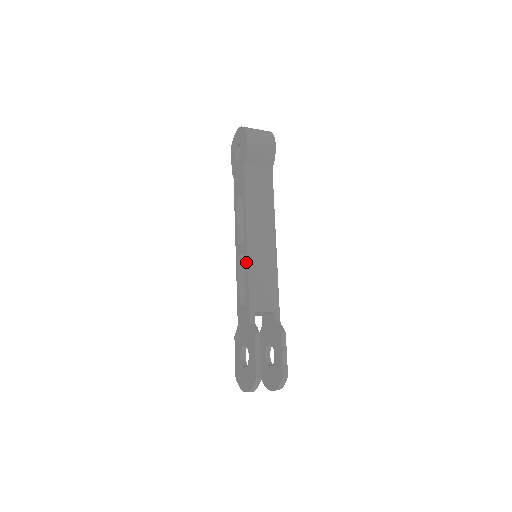
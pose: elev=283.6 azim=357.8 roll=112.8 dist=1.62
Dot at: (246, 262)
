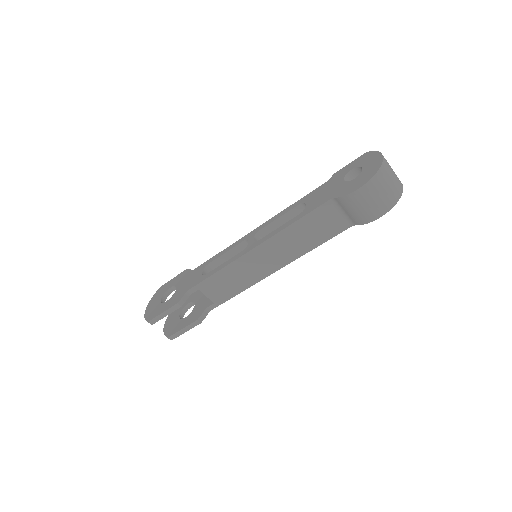
Dot at: (235, 258)
